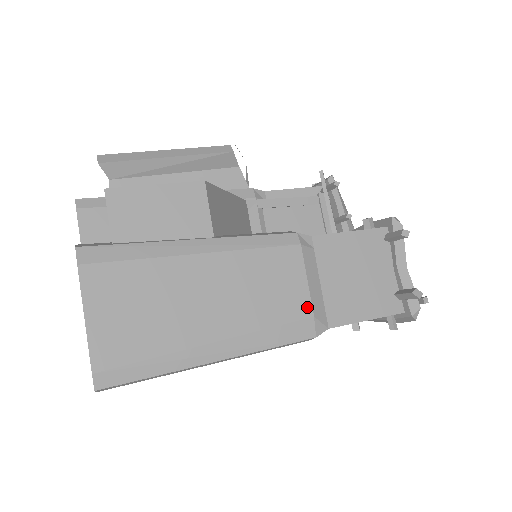
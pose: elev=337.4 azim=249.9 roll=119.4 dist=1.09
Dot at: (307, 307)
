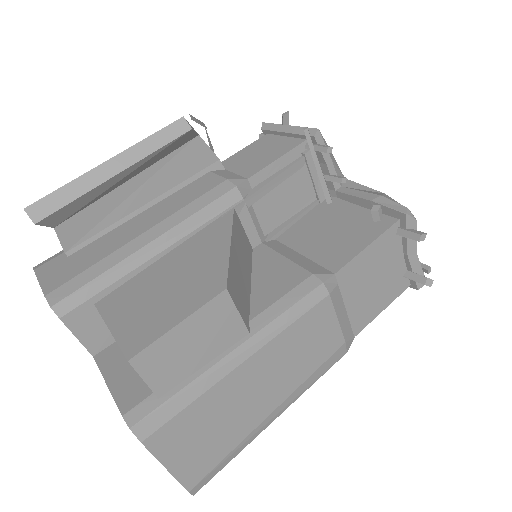
Dot at: (340, 339)
